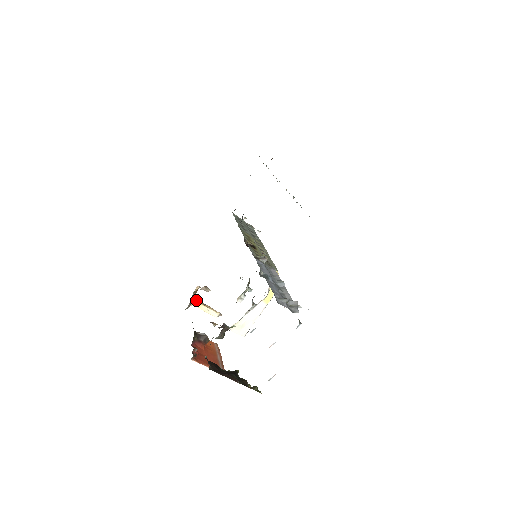
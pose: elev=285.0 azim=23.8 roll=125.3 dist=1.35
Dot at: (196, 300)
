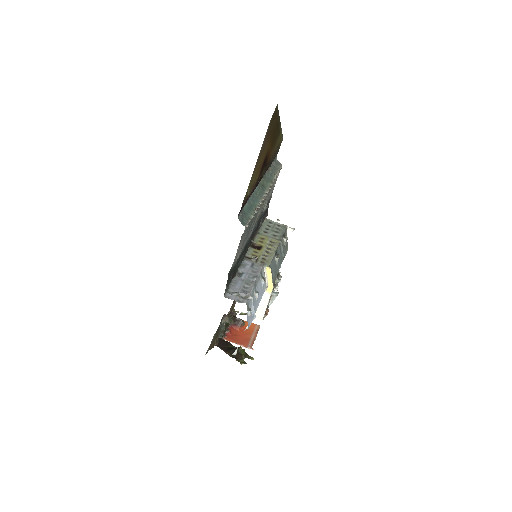
Dot at: occluded
